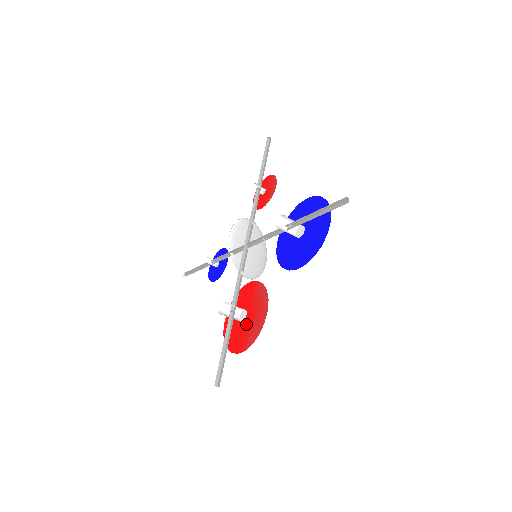
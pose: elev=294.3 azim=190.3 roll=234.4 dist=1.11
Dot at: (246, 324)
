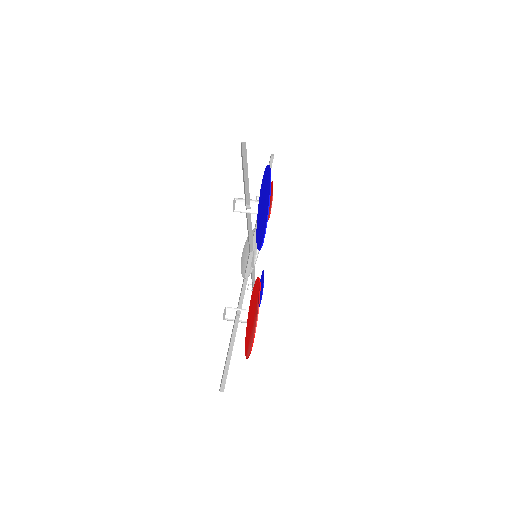
Dot at: (251, 323)
